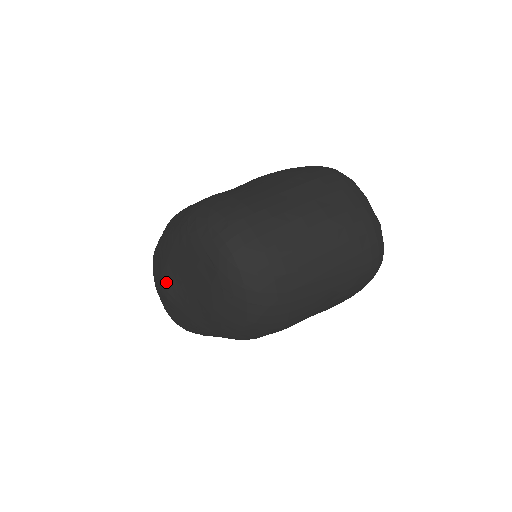
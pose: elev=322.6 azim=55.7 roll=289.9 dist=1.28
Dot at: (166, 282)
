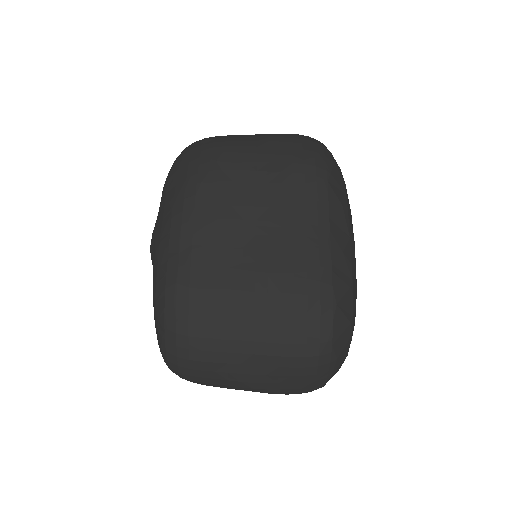
Dot at: (151, 254)
